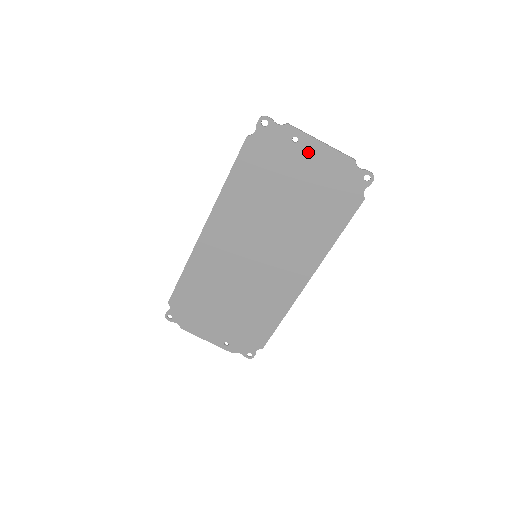
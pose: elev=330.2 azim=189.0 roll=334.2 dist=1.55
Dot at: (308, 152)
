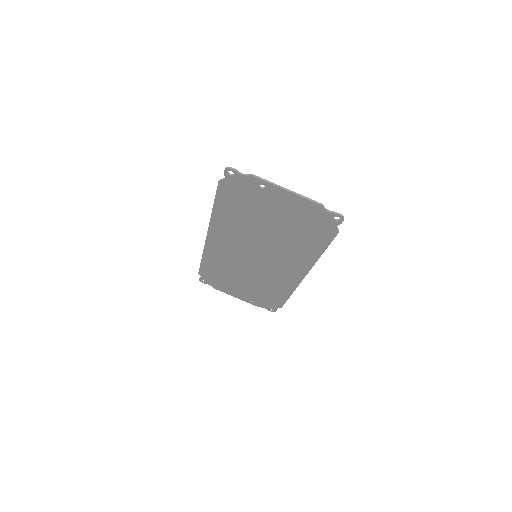
Dot at: (276, 196)
